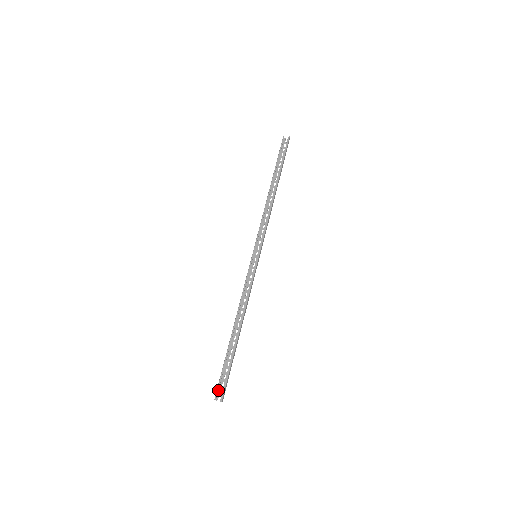
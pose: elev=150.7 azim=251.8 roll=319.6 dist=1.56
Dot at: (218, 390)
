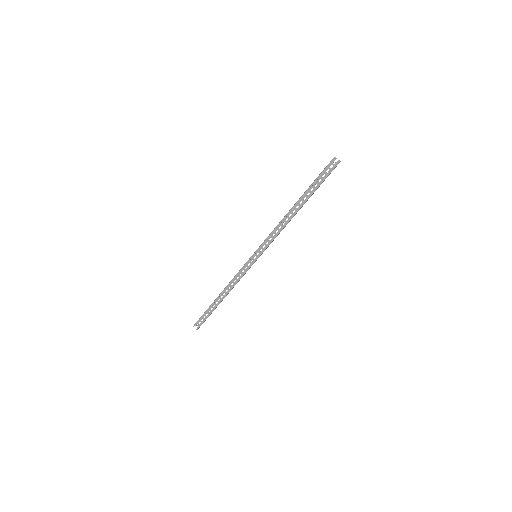
Dot at: (198, 321)
